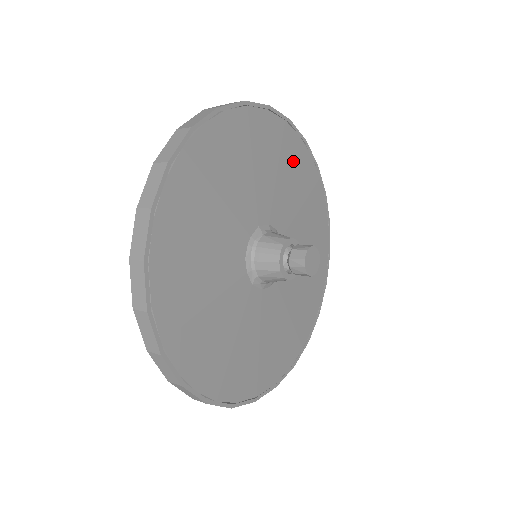
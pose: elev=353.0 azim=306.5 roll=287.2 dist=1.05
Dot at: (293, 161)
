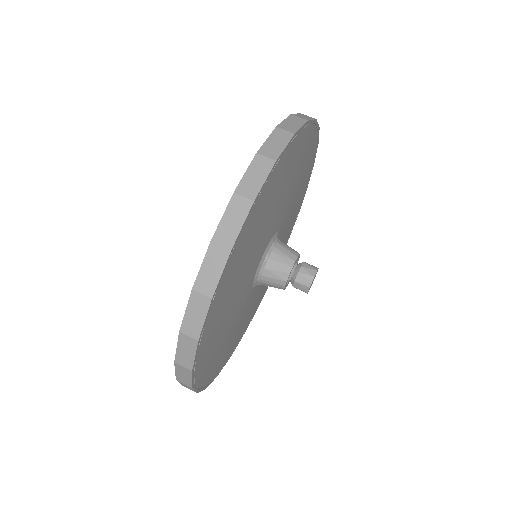
Dot at: (282, 177)
